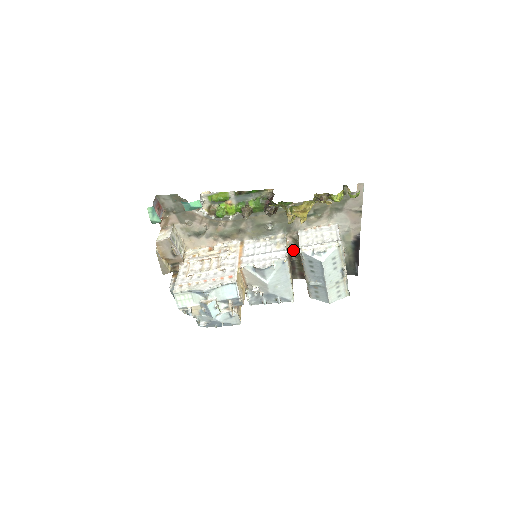
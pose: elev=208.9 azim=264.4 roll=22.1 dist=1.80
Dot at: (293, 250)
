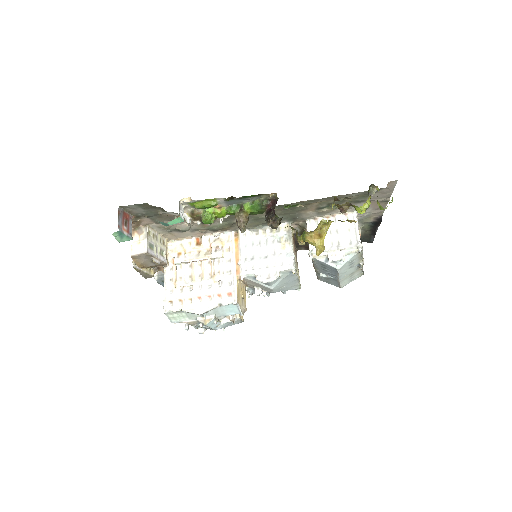
Dot at: (299, 234)
